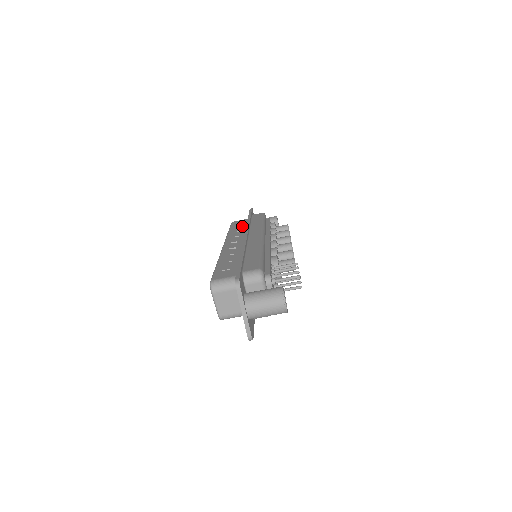
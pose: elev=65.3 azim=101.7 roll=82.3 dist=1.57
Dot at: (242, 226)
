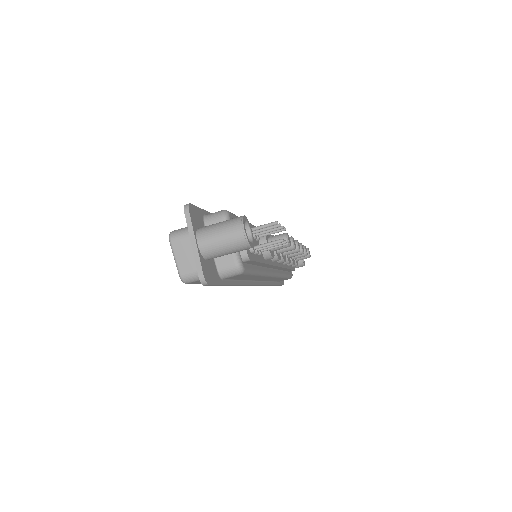
Dot at: occluded
